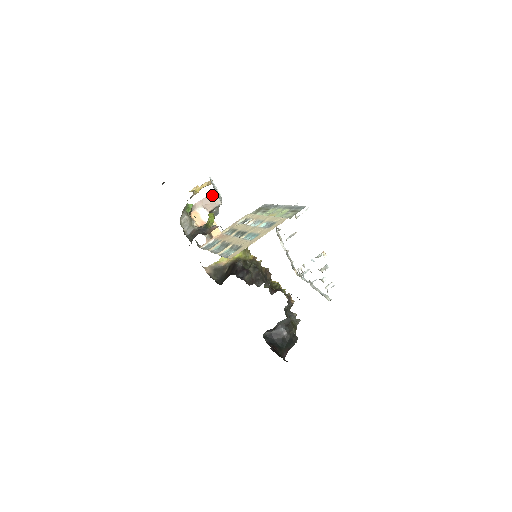
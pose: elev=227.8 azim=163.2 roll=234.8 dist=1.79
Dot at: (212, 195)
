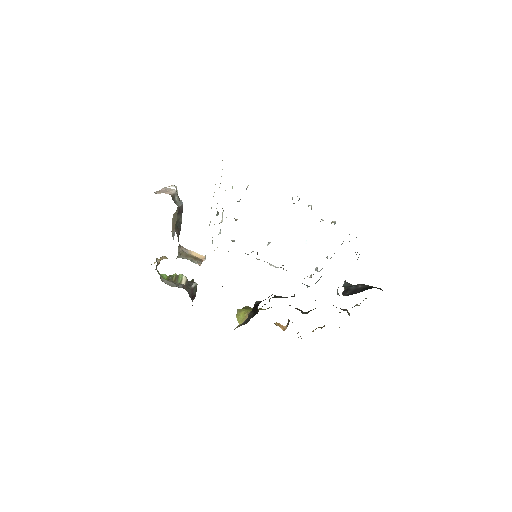
Dot at: (164, 189)
